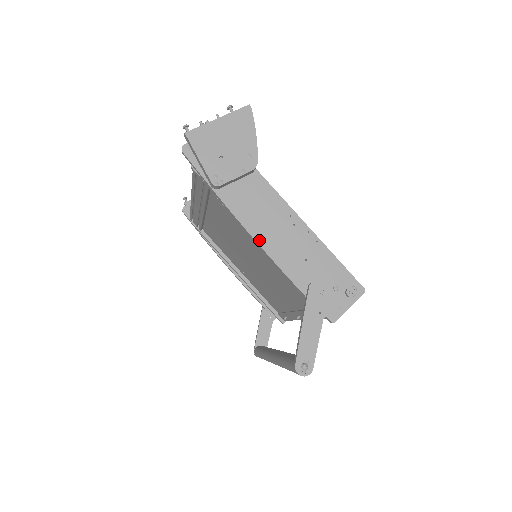
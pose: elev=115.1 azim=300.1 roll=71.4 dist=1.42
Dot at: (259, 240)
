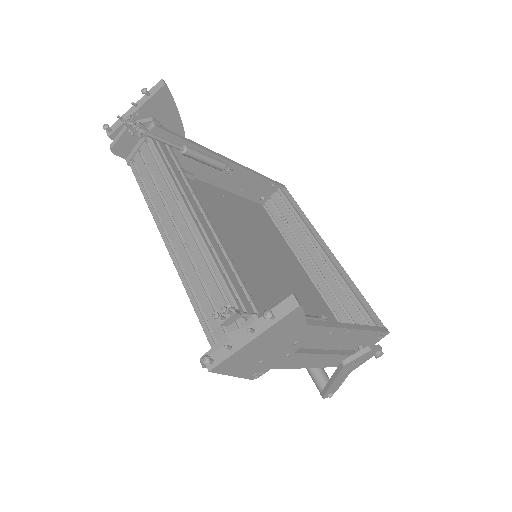
Dot at: (298, 366)
